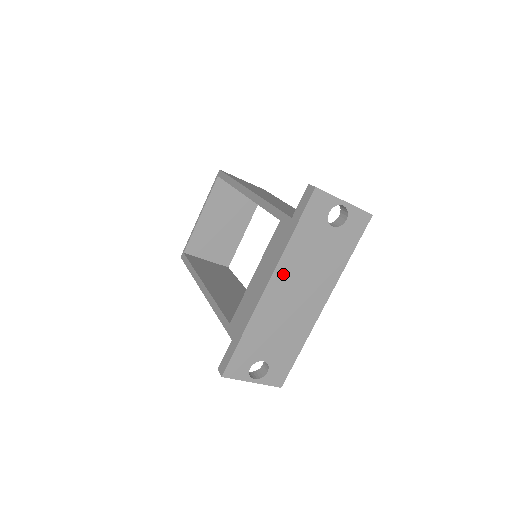
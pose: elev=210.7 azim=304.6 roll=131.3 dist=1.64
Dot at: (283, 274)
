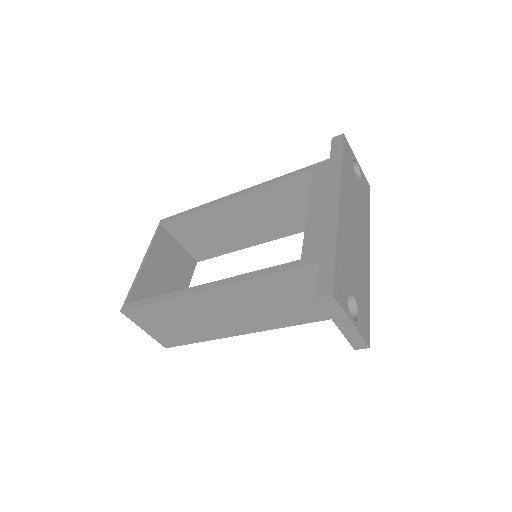
Dot at: (344, 197)
